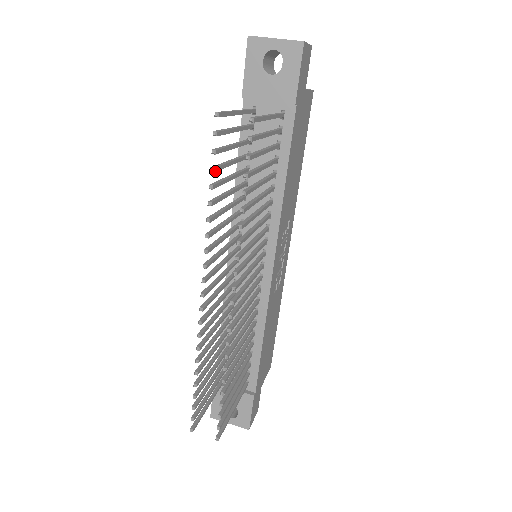
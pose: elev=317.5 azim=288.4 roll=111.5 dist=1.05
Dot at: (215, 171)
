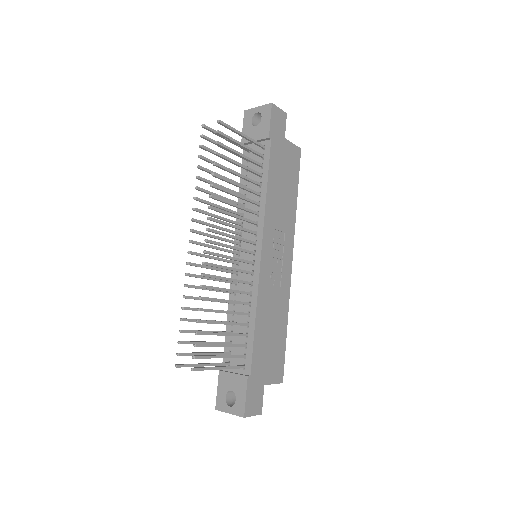
Dot at: (202, 158)
